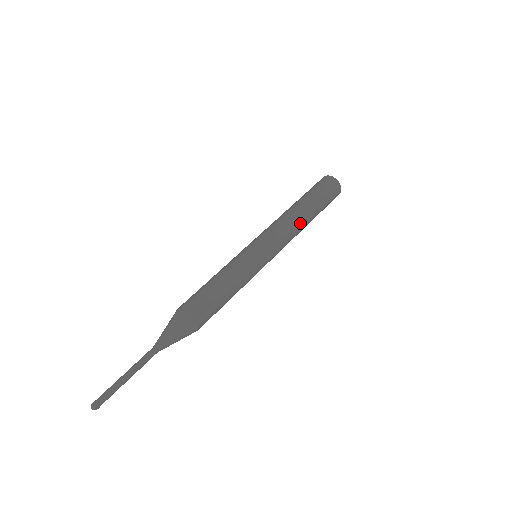
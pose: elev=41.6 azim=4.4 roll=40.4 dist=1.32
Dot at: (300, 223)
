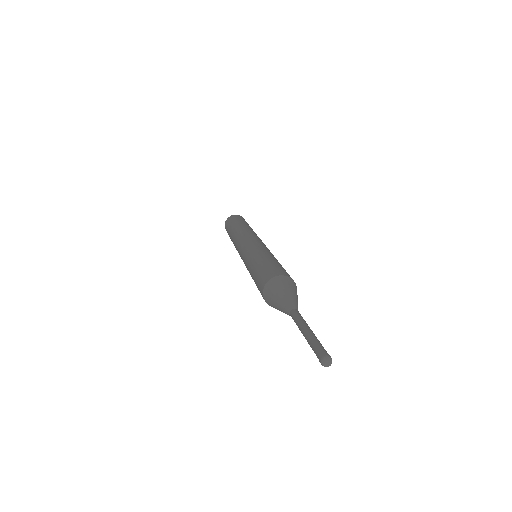
Dot at: (248, 229)
